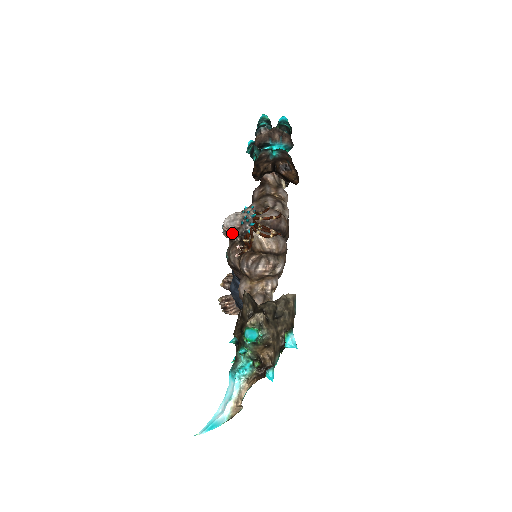
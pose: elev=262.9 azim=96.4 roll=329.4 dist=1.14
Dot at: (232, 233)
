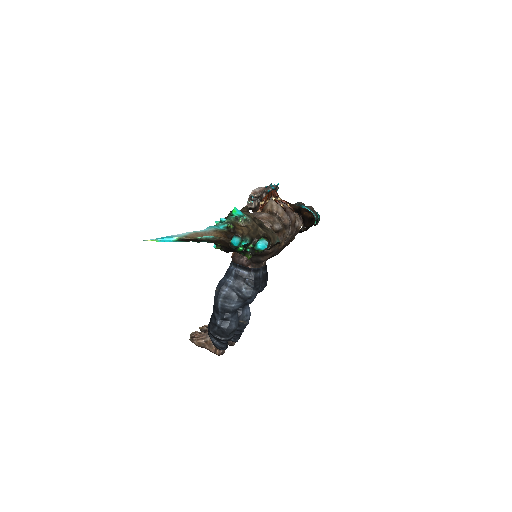
Dot at: (255, 195)
